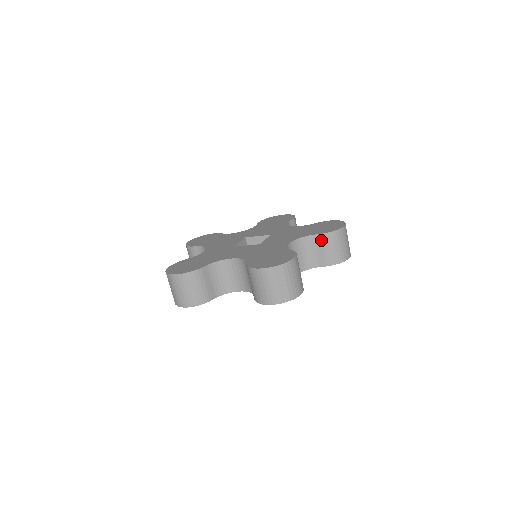
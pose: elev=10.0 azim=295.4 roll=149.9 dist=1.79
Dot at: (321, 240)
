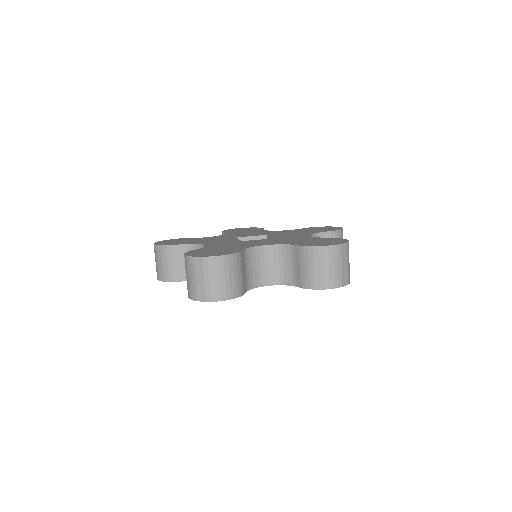
Dot at: occluded
